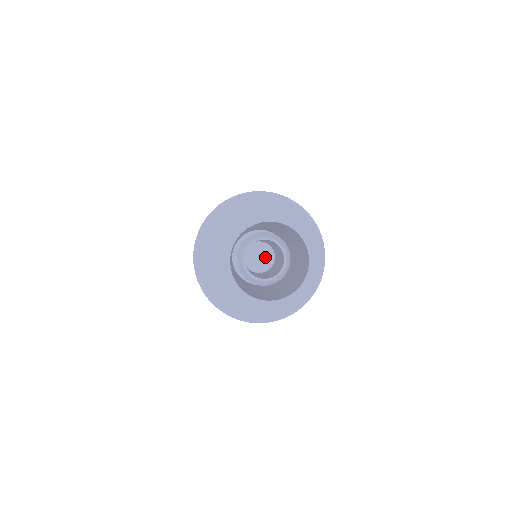
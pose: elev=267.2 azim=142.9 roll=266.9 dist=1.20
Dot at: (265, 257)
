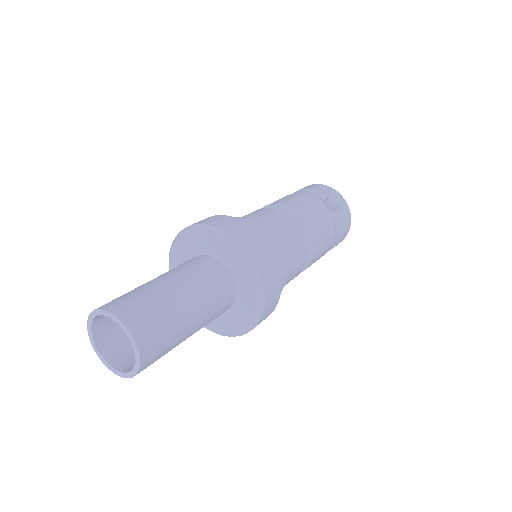
Dot at: occluded
